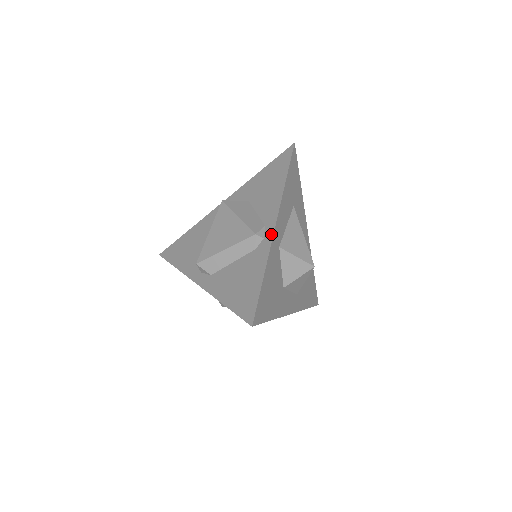
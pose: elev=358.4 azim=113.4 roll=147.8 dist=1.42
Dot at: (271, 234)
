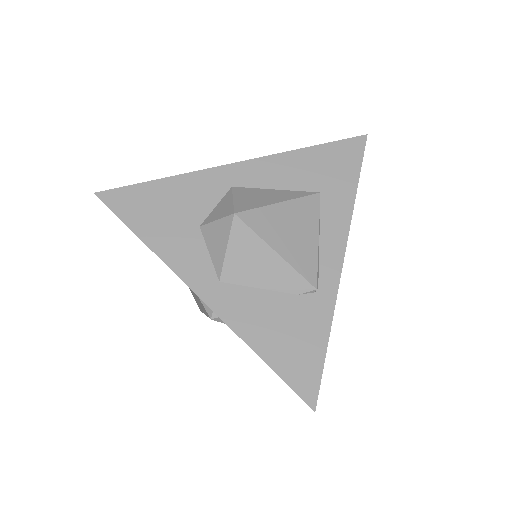
Dot at: occluded
